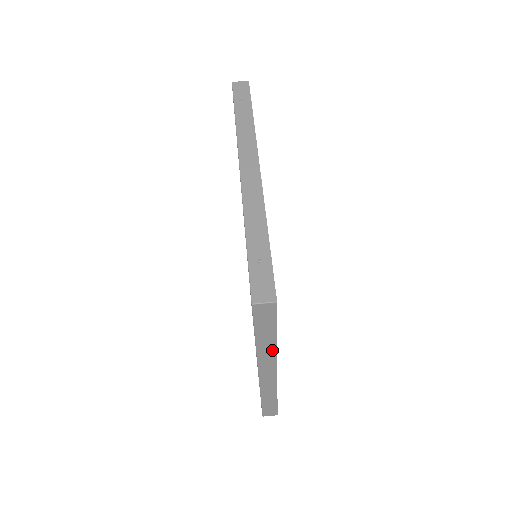
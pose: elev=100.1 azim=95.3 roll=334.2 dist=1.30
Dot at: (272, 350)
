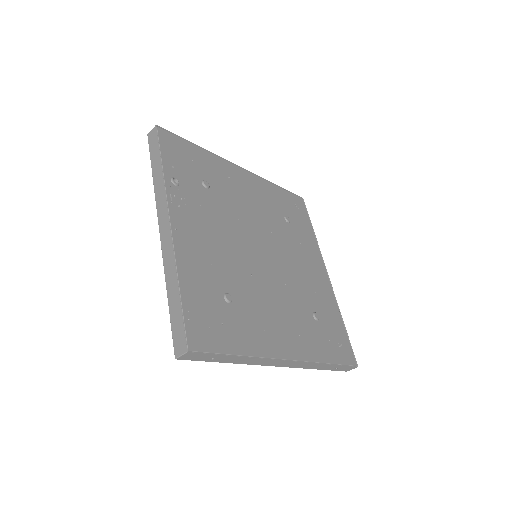
Dot at: (337, 310)
